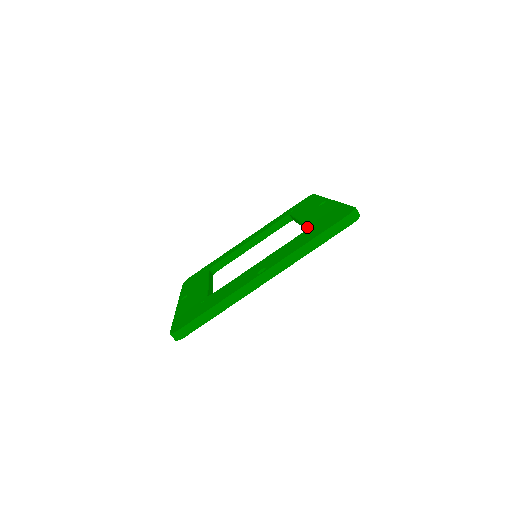
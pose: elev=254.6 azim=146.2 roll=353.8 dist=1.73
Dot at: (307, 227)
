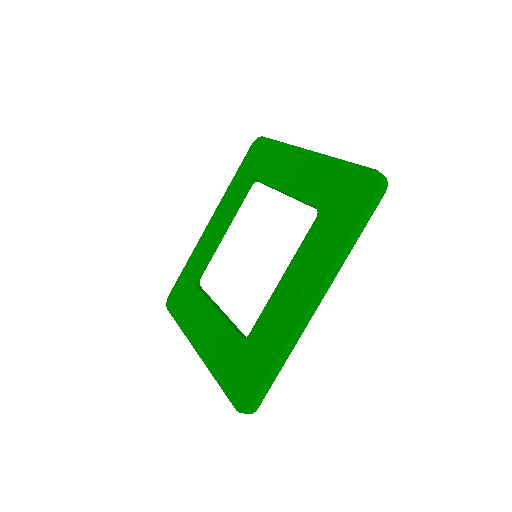
Dot at: occluded
